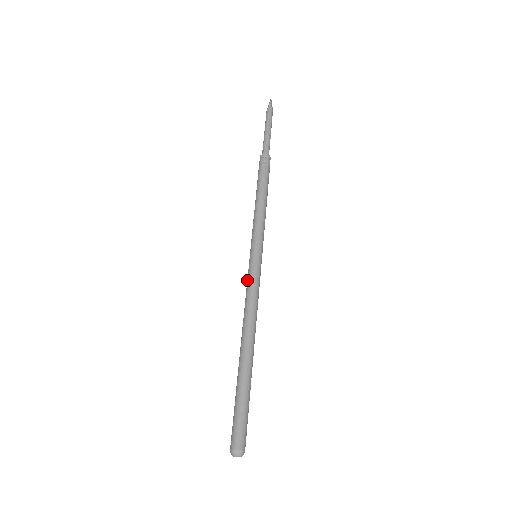
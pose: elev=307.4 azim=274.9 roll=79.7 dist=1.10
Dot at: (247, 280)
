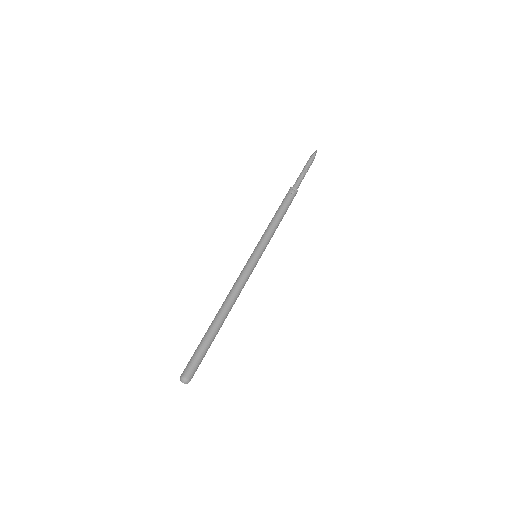
Dot at: (242, 270)
